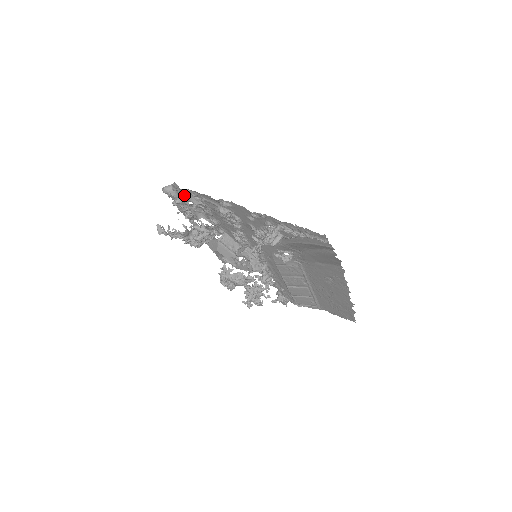
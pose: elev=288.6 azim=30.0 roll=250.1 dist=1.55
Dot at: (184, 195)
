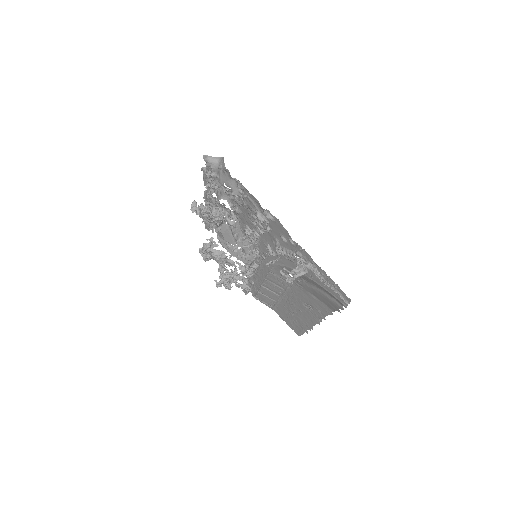
Dot at: (228, 180)
